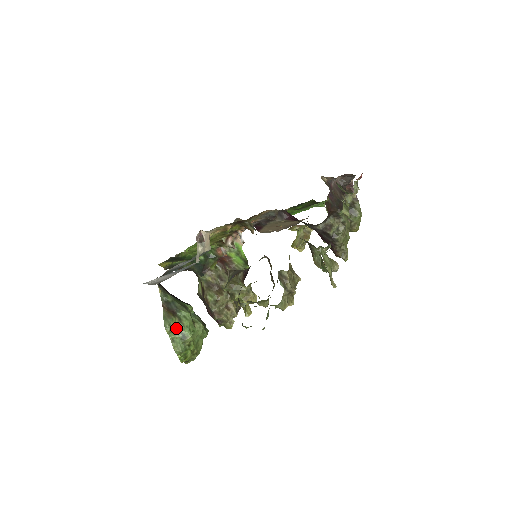
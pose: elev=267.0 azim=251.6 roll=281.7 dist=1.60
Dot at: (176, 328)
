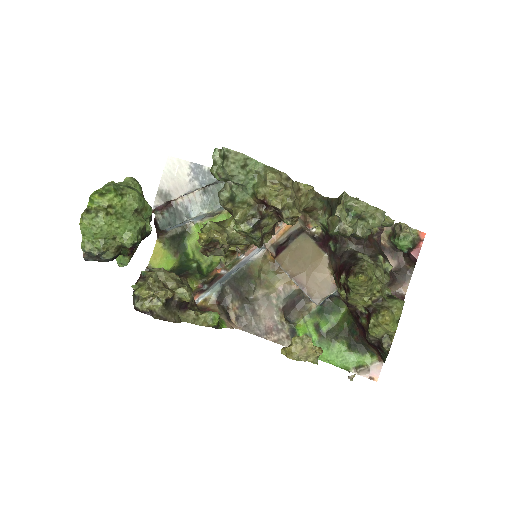
Dot at: (135, 187)
